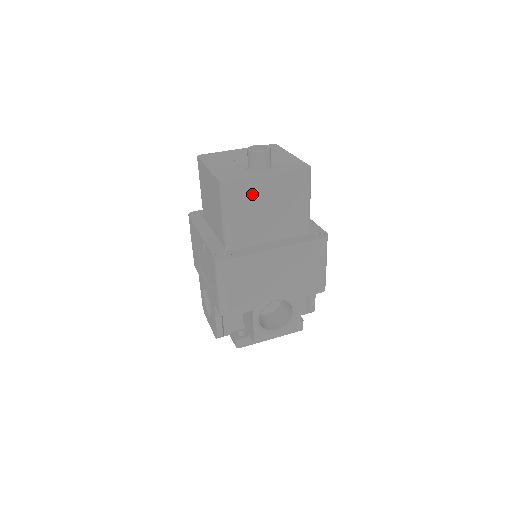
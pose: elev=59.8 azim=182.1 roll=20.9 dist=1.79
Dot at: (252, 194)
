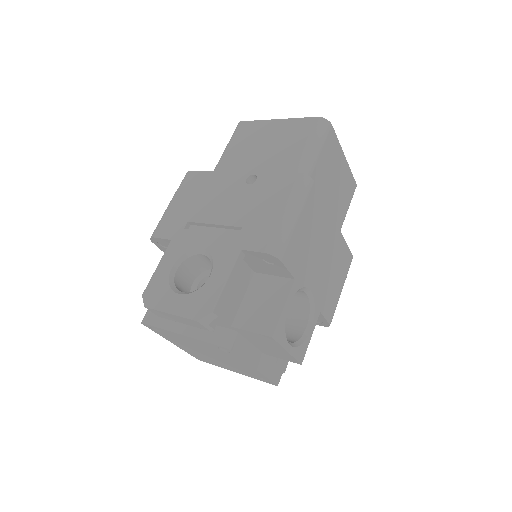
Dot at: (333, 155)
